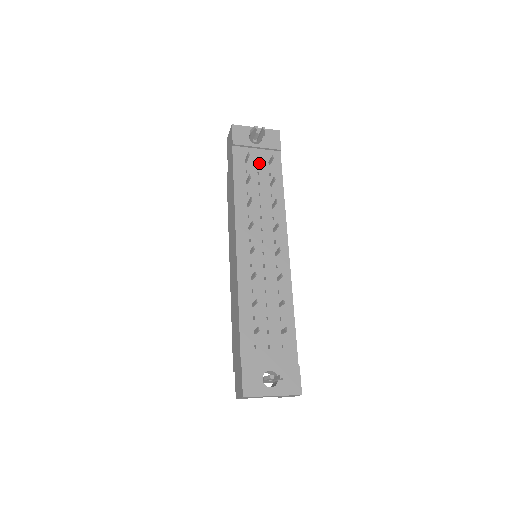
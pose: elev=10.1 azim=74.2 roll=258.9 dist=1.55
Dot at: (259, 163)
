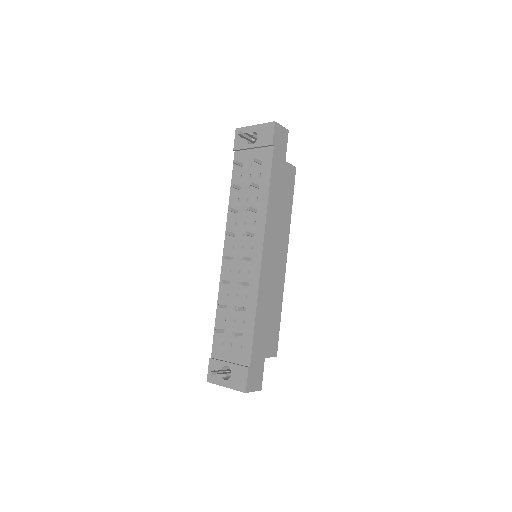
Dot at: (253, 165)
